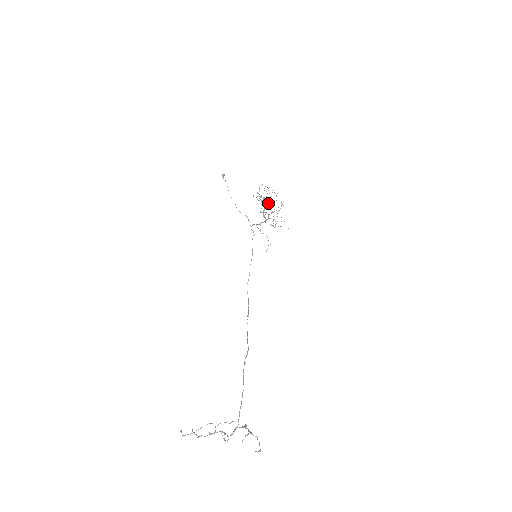
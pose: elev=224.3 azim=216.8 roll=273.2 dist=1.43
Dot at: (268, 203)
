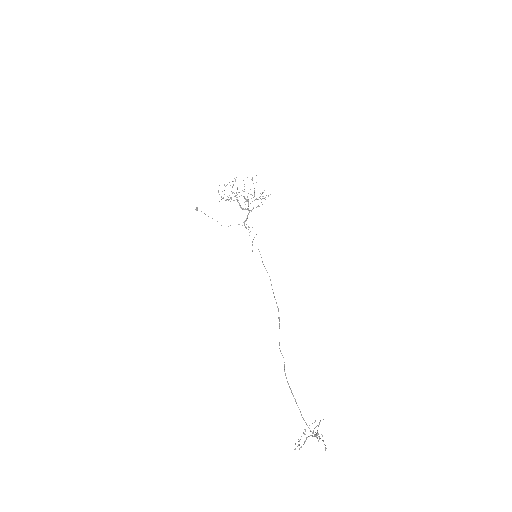
Dot at: occluded
